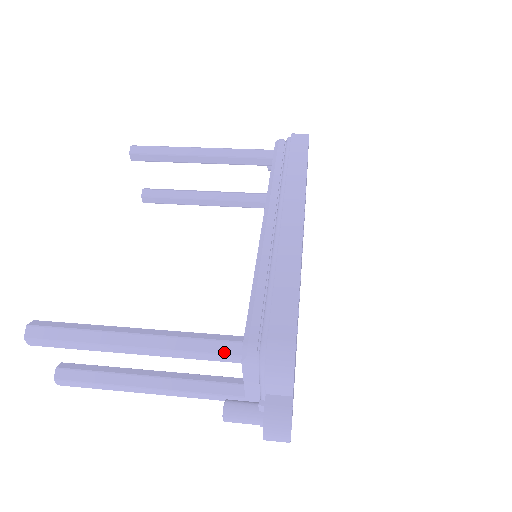
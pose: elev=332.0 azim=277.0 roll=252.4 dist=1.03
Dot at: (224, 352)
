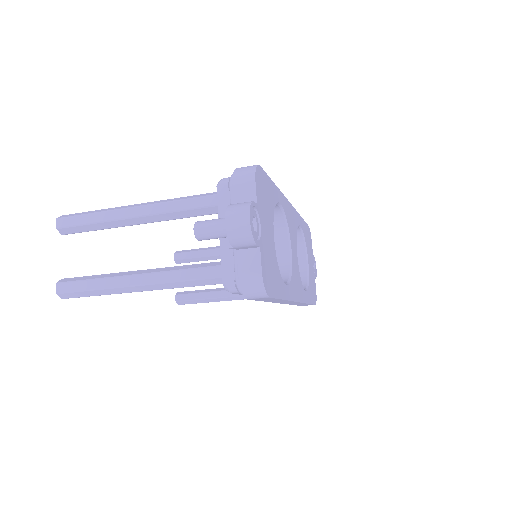
Dot at: (205, 195)
